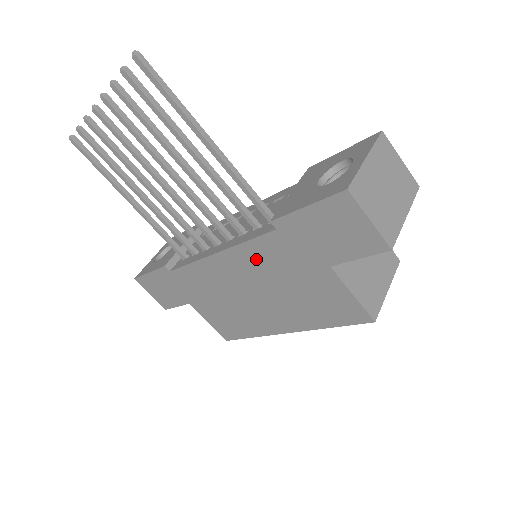
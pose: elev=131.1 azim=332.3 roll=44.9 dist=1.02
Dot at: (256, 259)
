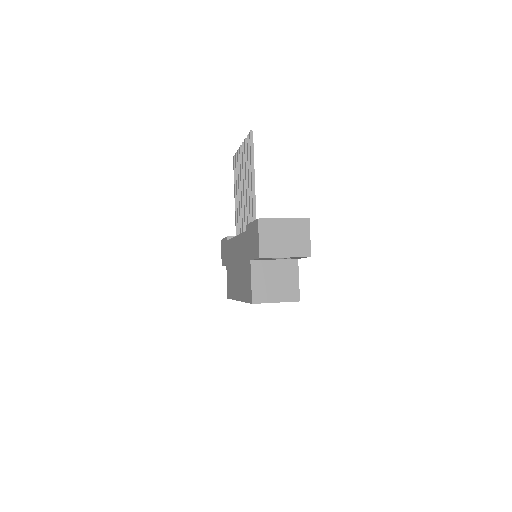
Dot at: (241, 245)
